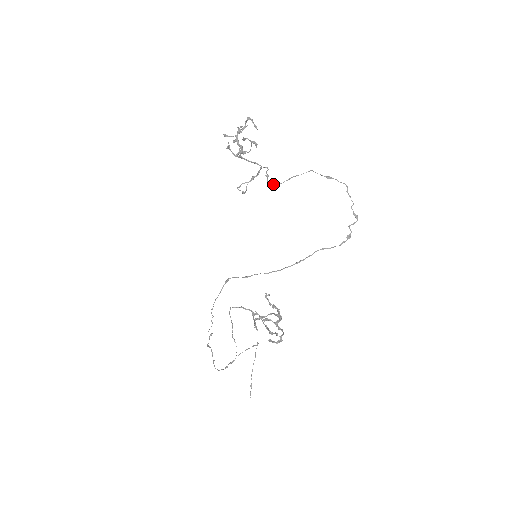
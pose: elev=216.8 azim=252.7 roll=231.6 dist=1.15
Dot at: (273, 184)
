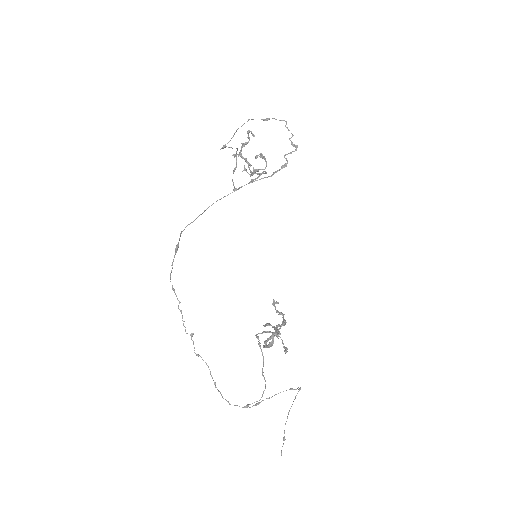
Dot at: (222, 148)
